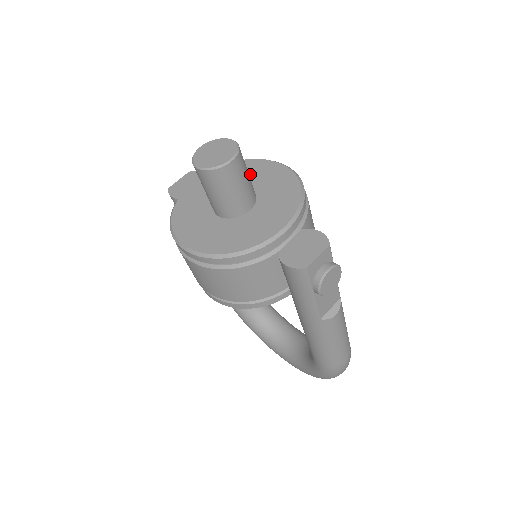
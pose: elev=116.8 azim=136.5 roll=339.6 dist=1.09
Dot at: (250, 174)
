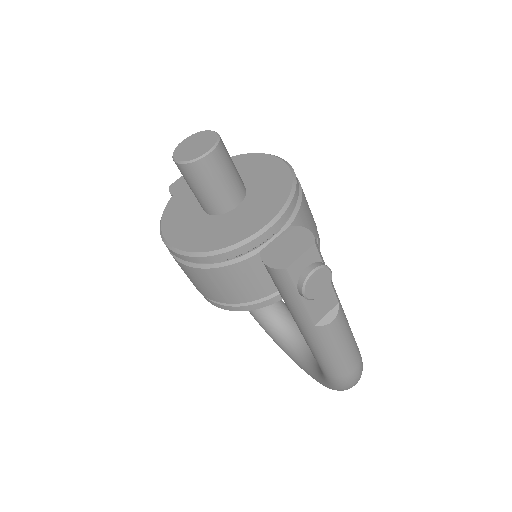
Dot at: (245, 169)
